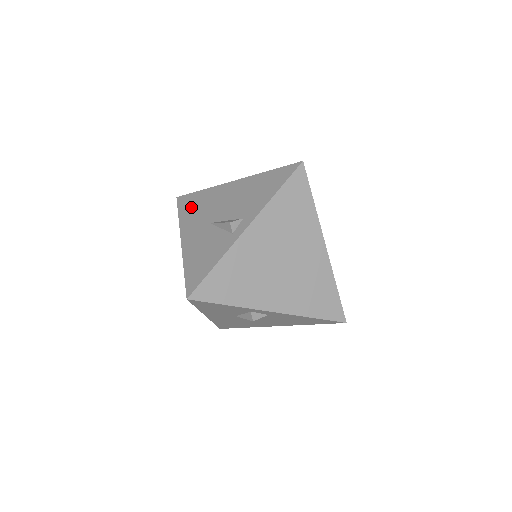
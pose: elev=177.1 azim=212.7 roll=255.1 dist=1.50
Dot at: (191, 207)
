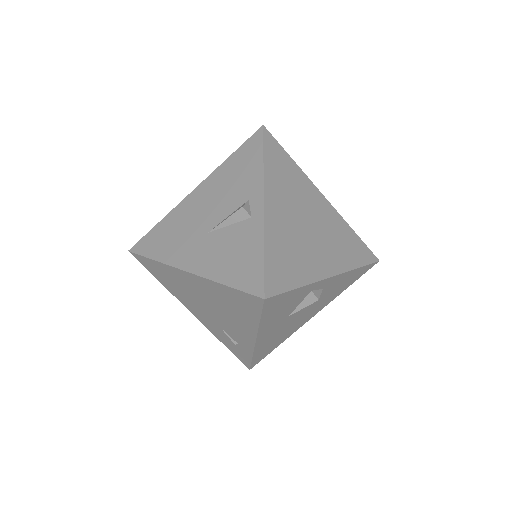
Dot at: (162, 242)
